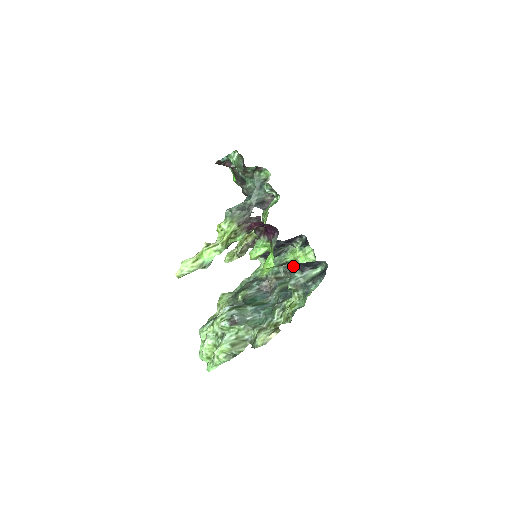
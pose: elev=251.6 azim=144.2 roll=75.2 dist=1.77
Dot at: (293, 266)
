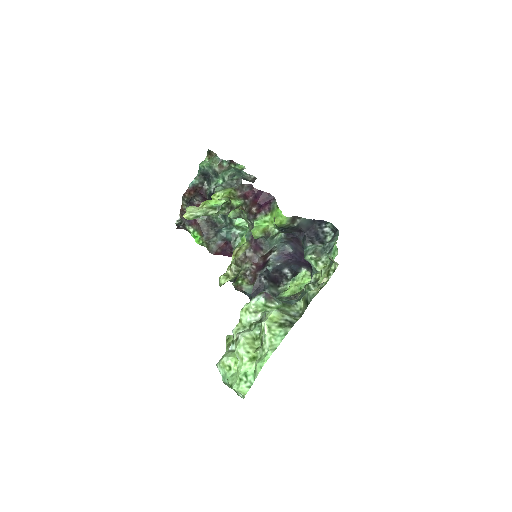
Dot at: (295, 294)
